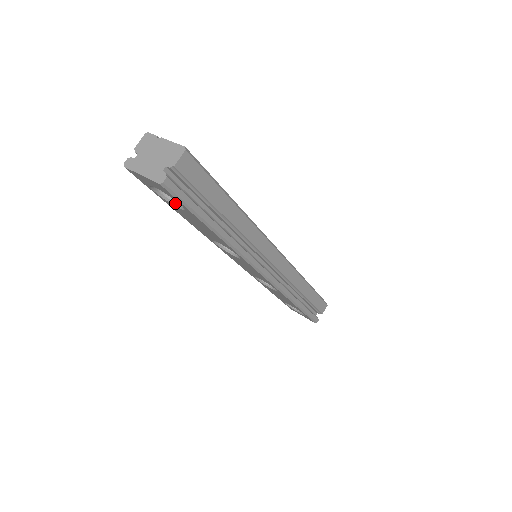
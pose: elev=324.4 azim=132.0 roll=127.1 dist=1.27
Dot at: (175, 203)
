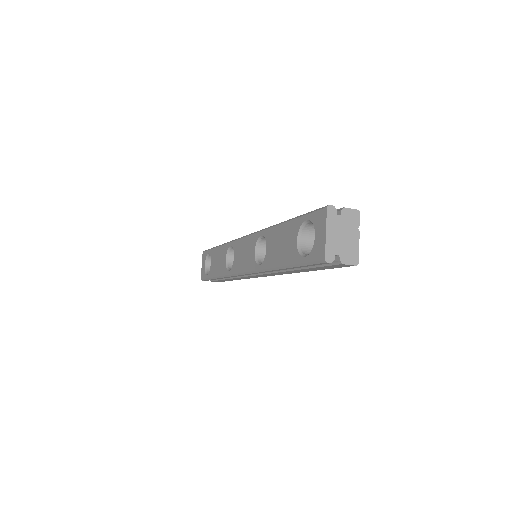
Dot at: (300, 236)
